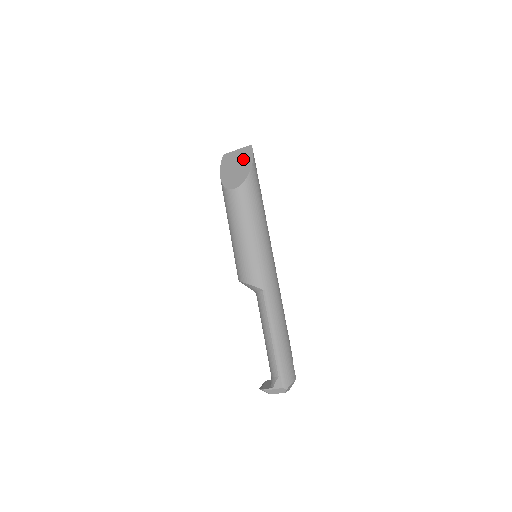
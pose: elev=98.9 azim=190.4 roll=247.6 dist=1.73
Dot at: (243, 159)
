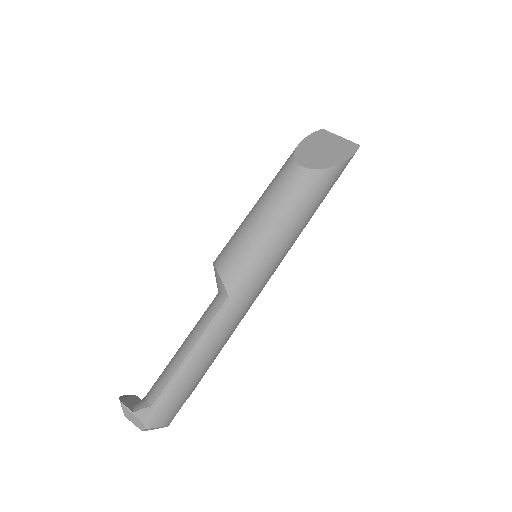
Dot at: (339, 149)
